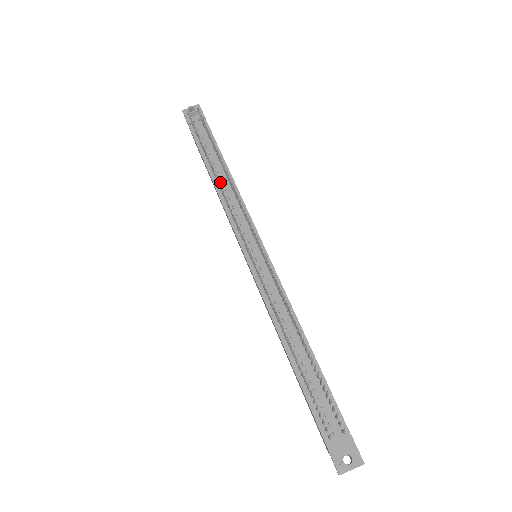
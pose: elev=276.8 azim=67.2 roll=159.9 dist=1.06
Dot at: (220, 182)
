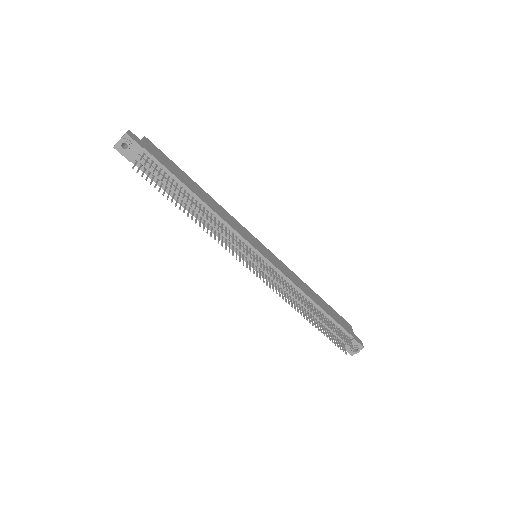
Dot at: (199, 213)
